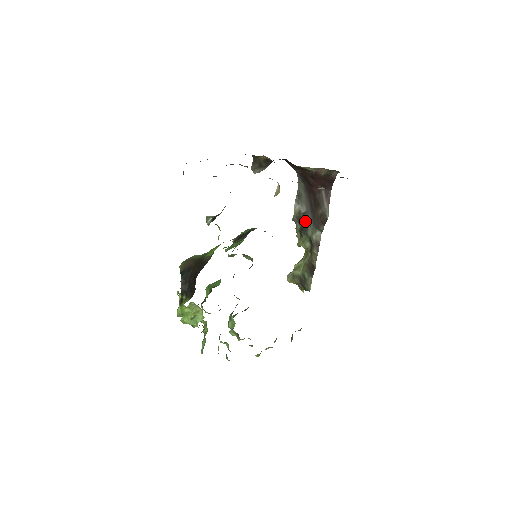
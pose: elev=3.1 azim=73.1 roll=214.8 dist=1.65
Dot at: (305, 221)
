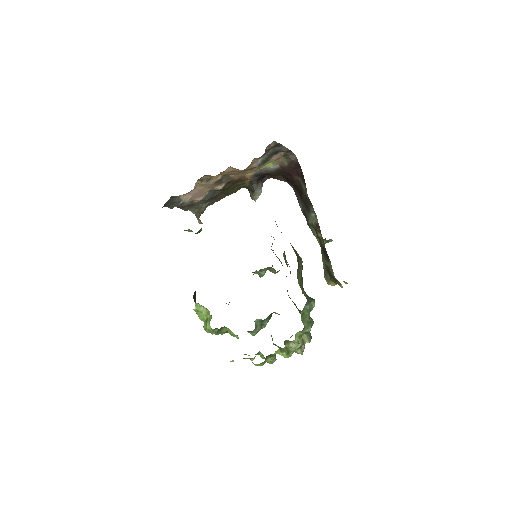
Dot at: (305, 214)
